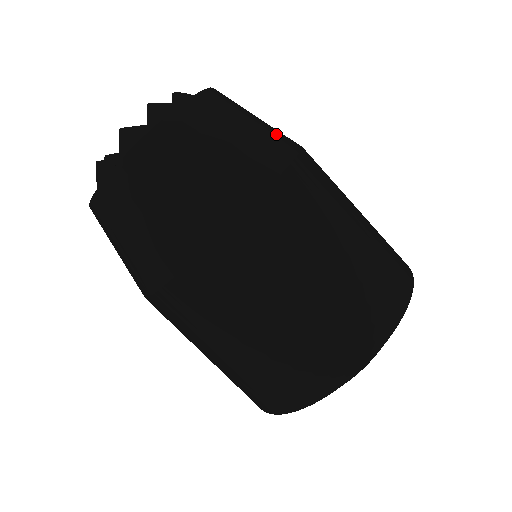
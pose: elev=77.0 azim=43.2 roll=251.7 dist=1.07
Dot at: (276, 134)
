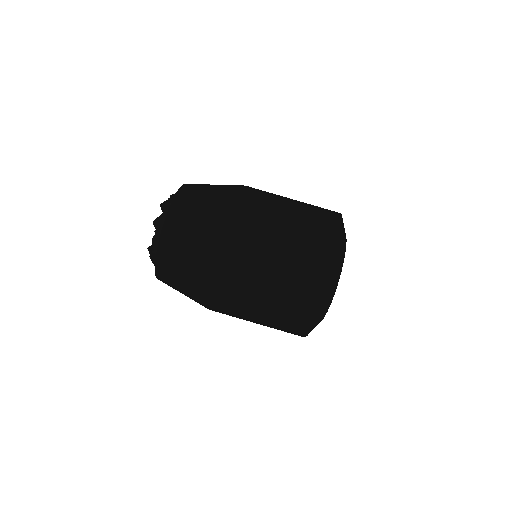
Dot at: (229, 185)
